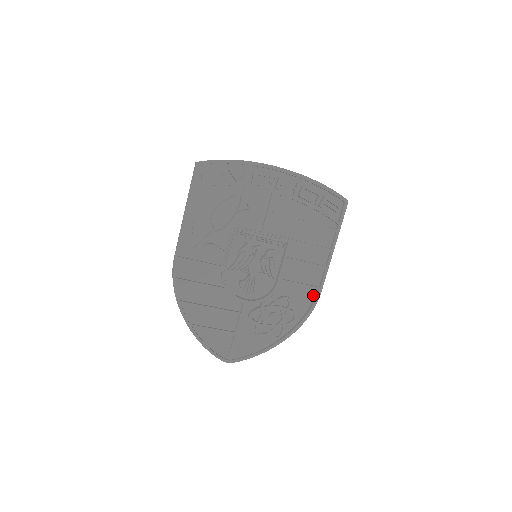
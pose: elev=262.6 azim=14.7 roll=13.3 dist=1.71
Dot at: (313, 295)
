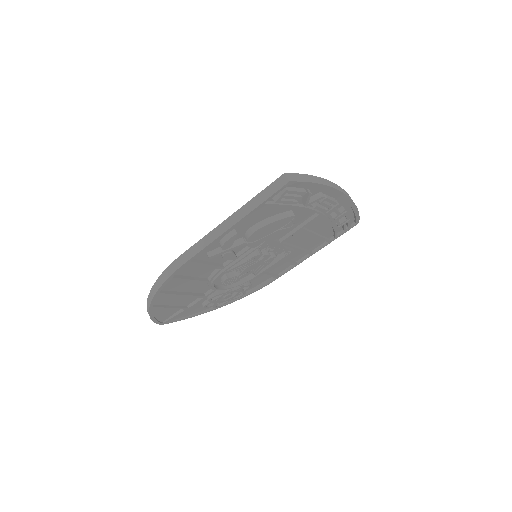
Dot at: (268, 278)
